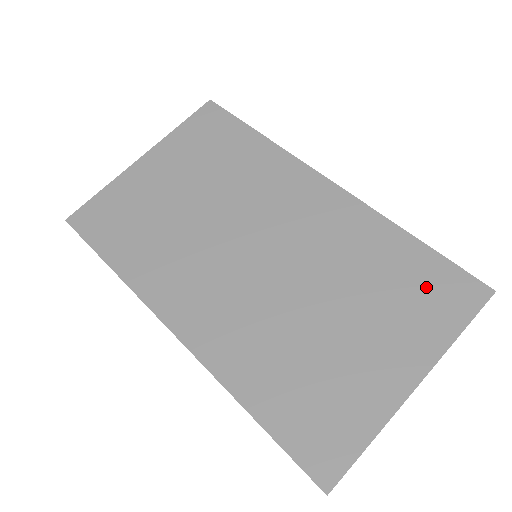
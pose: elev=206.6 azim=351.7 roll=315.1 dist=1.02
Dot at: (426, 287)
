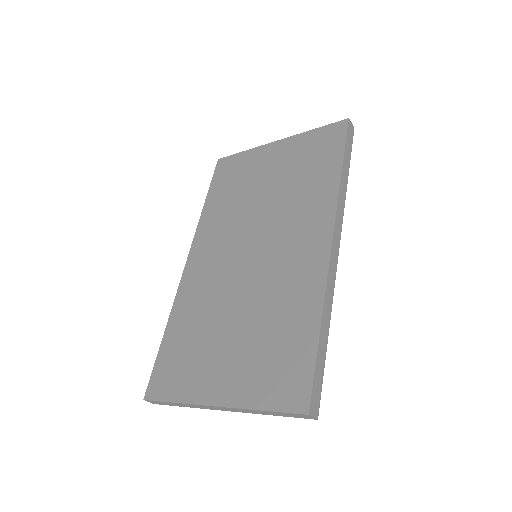
Dot at: (284, 365)
